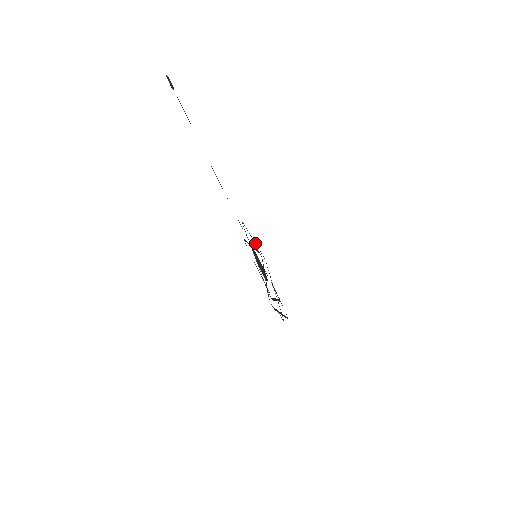
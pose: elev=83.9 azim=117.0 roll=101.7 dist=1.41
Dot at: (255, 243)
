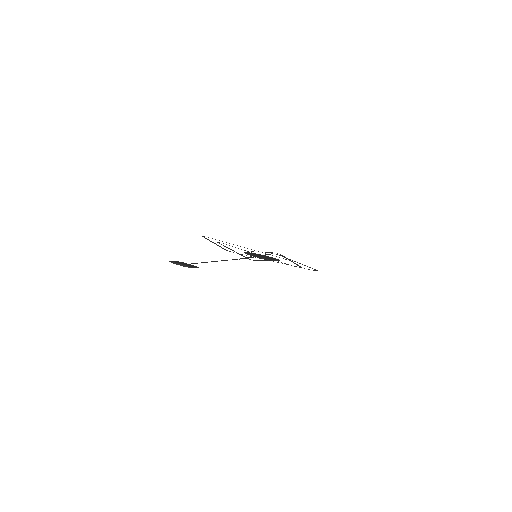
Dot at: (213, 242)
